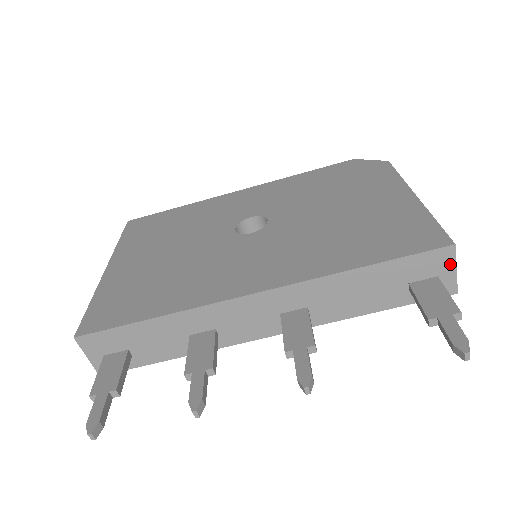
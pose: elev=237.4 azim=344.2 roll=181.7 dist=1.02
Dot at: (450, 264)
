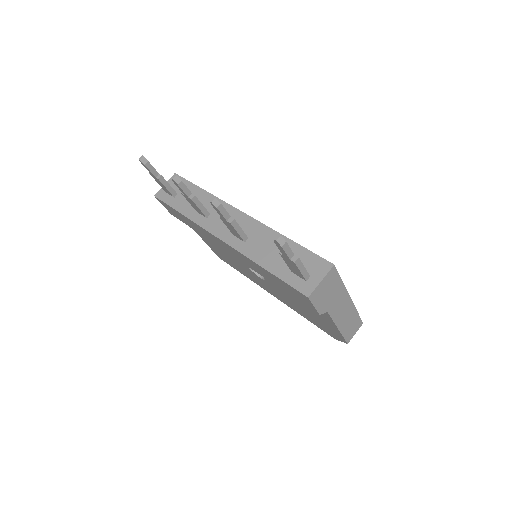
Dot at: (322, 274)
